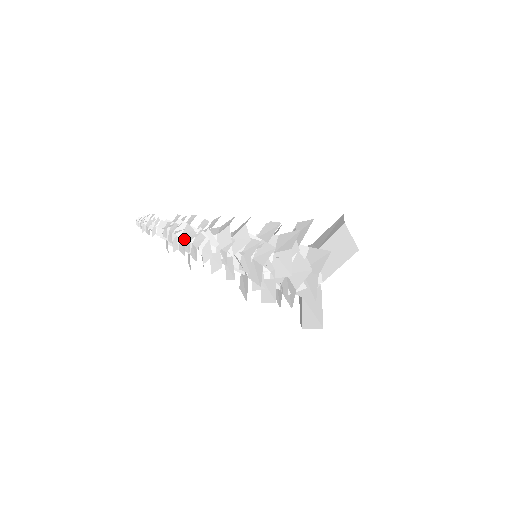
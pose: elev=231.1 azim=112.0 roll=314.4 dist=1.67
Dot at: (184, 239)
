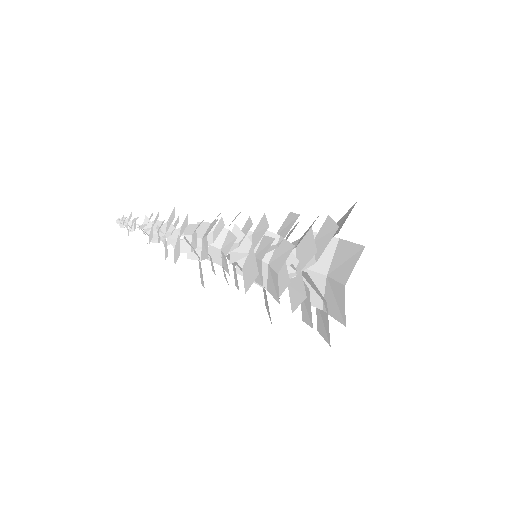
Dot at: (172, 212)
